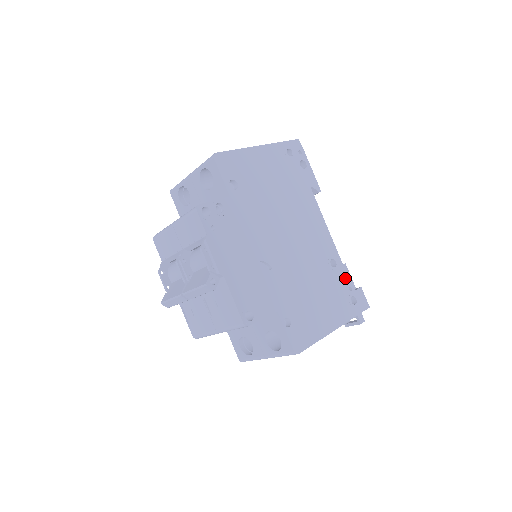
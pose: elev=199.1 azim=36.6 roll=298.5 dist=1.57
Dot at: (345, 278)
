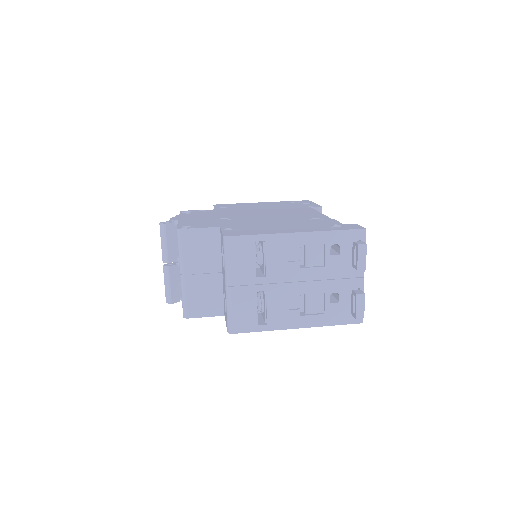
Dot at: (331, 222)
